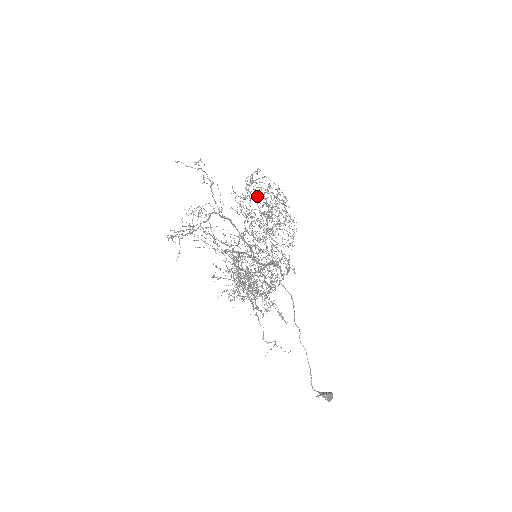
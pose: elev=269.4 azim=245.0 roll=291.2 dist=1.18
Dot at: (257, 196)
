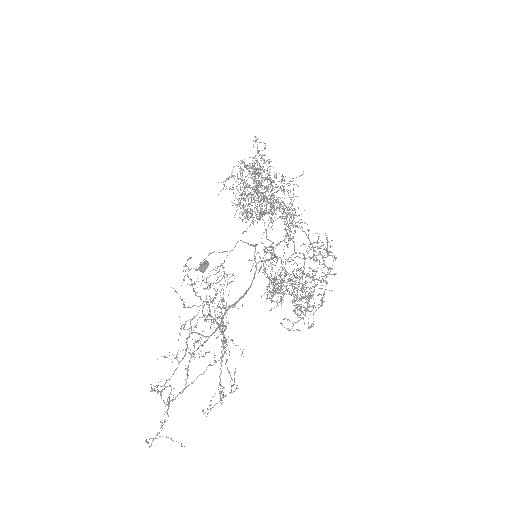
Dot at: occluded
